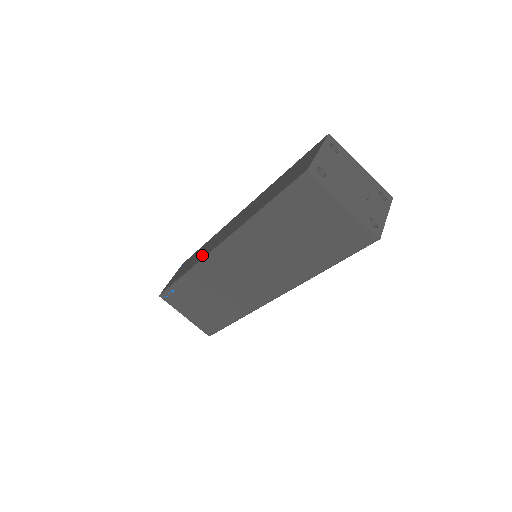
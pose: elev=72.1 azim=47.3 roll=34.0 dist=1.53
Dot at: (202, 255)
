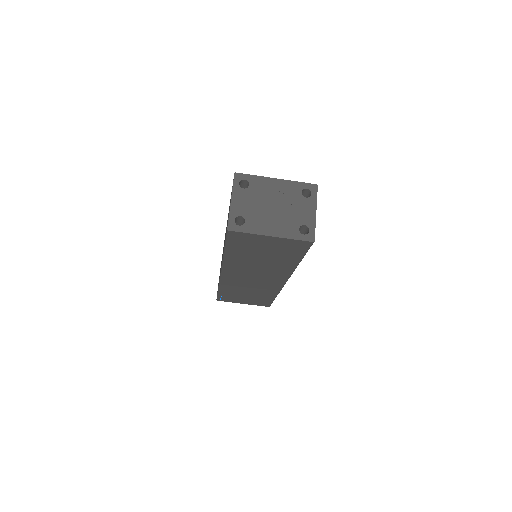
Dot at: occluded
